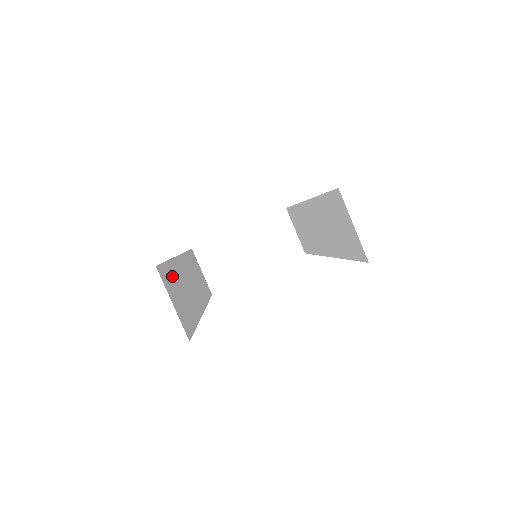
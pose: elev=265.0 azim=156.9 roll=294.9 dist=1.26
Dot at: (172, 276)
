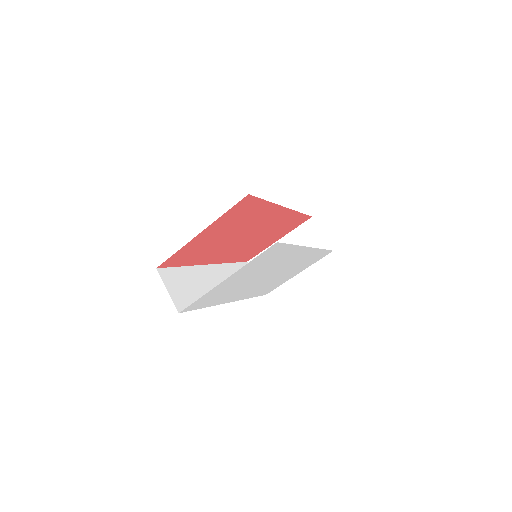
Dot at: (182, 276)
